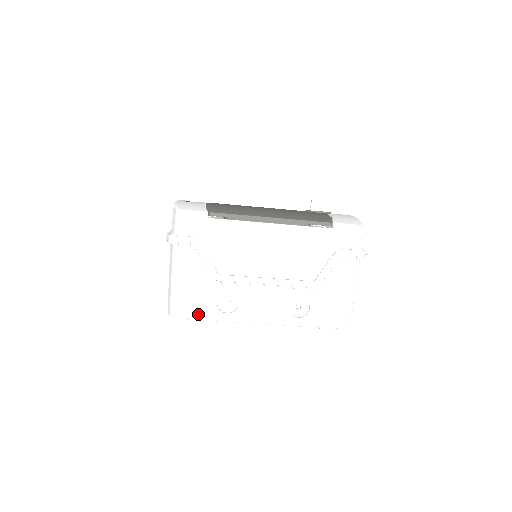
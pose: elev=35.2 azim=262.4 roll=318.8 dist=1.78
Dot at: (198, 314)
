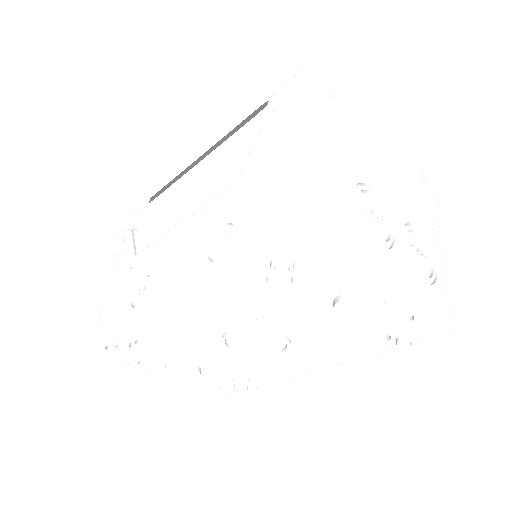
Dot at: (113, 326)
